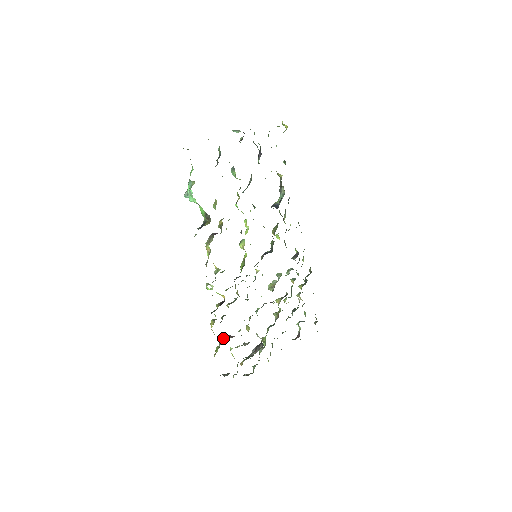
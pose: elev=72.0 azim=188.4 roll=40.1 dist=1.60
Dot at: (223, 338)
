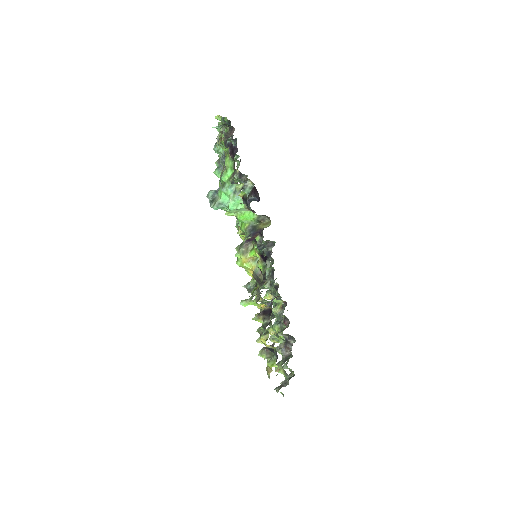
Dot at: (268, 351)
